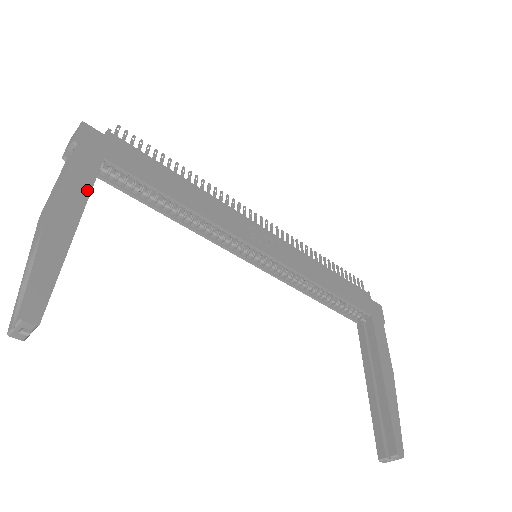
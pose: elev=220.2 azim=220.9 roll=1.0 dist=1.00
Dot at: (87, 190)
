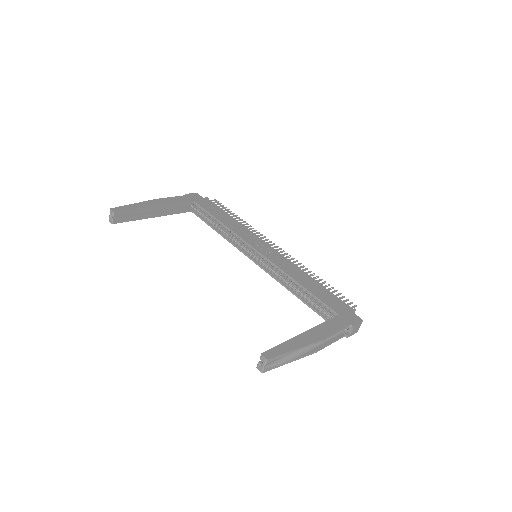
Dot at: (174, 202)
